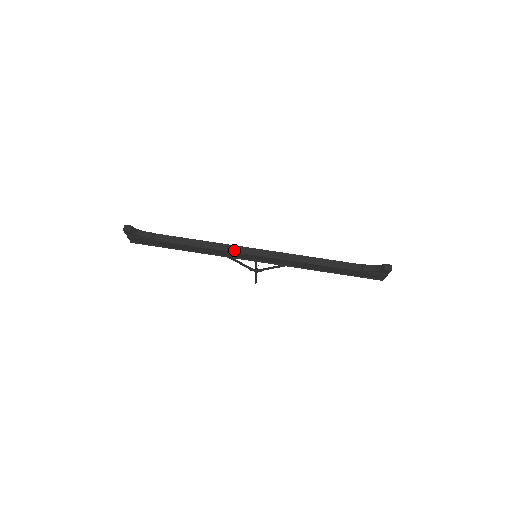
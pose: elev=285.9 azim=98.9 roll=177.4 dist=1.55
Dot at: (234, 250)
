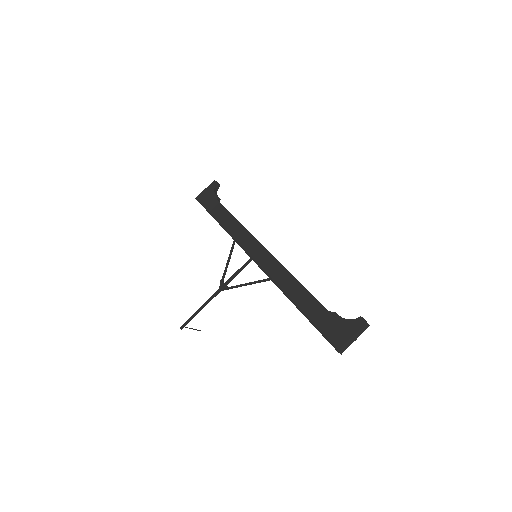
Dot at: occluded
